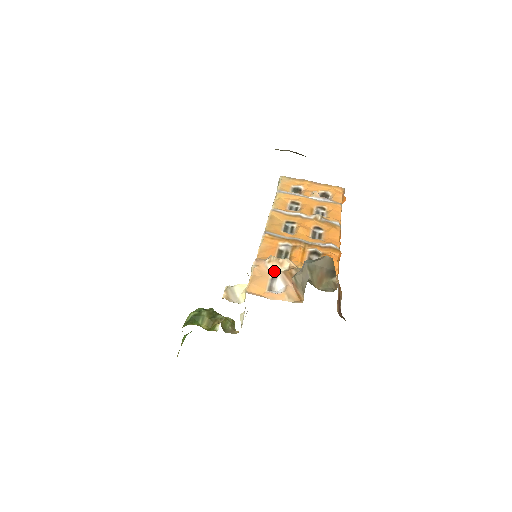
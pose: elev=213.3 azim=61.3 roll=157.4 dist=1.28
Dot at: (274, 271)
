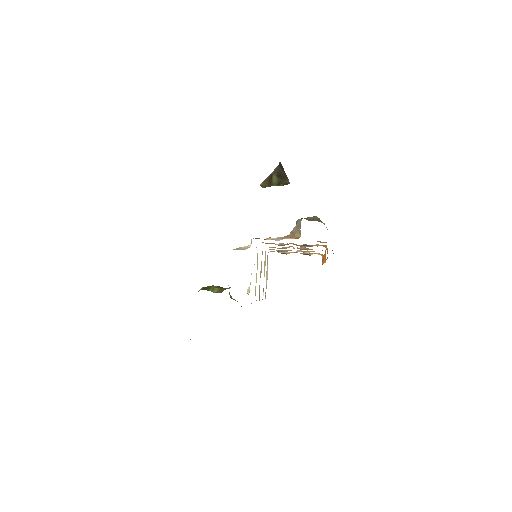
Dot at: occluded
